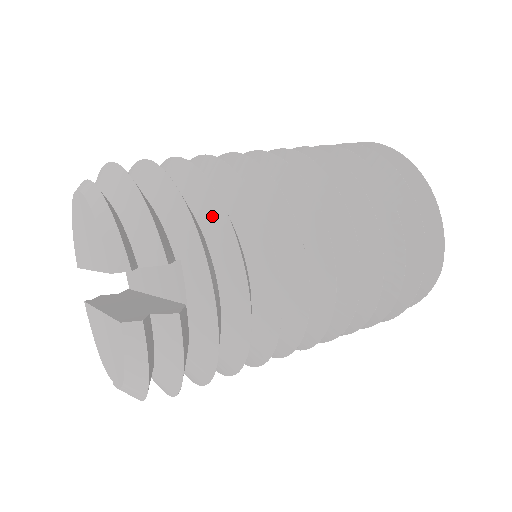
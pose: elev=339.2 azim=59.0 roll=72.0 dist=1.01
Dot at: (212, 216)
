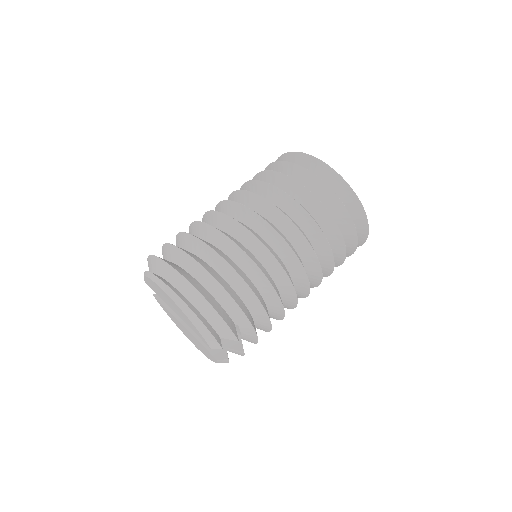
Dot at: (250, 300)
